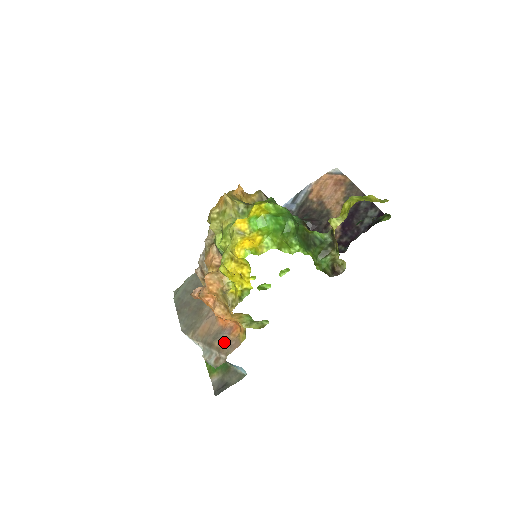
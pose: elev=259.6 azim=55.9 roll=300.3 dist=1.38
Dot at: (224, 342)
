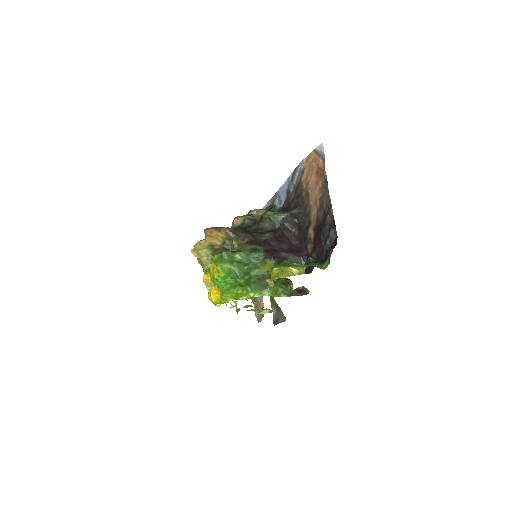
Dot at: (258, 308)
